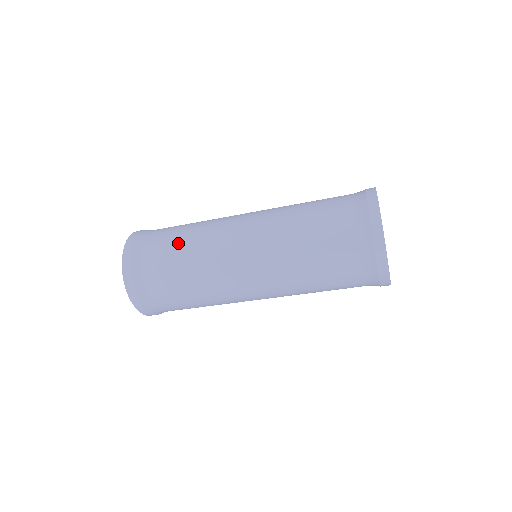
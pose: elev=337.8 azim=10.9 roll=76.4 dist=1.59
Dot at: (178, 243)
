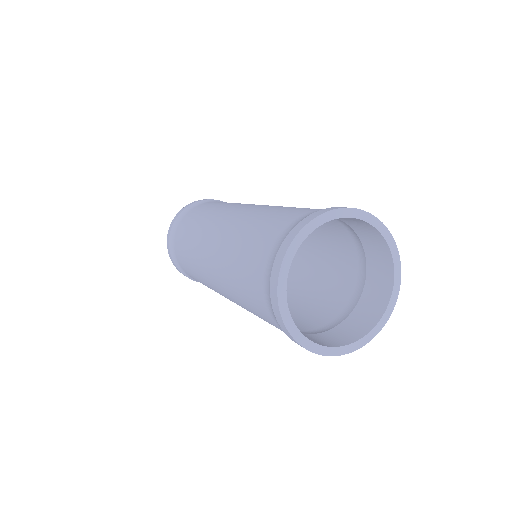
Dot at: (185, 243)
